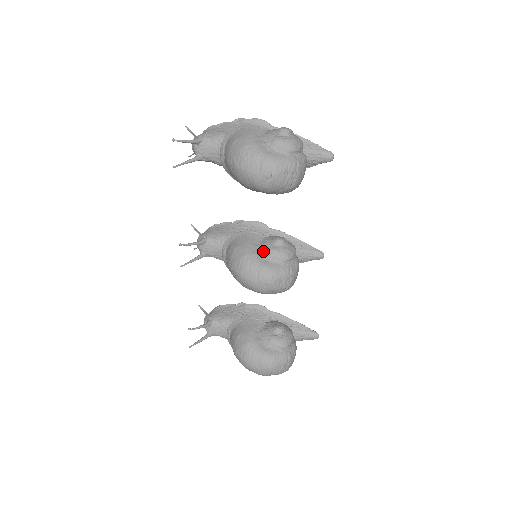
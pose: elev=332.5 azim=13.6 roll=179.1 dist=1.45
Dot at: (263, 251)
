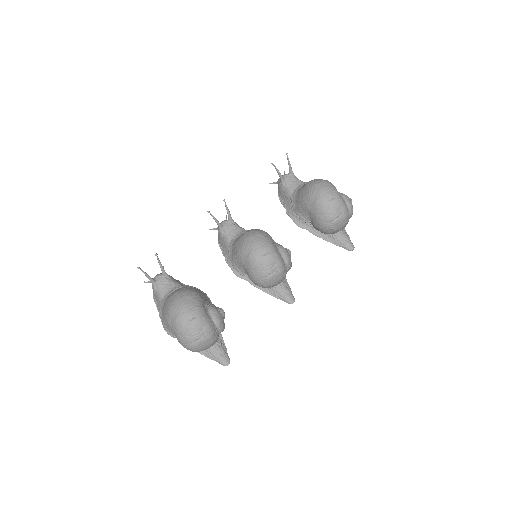
Dot at: (276, 243)
